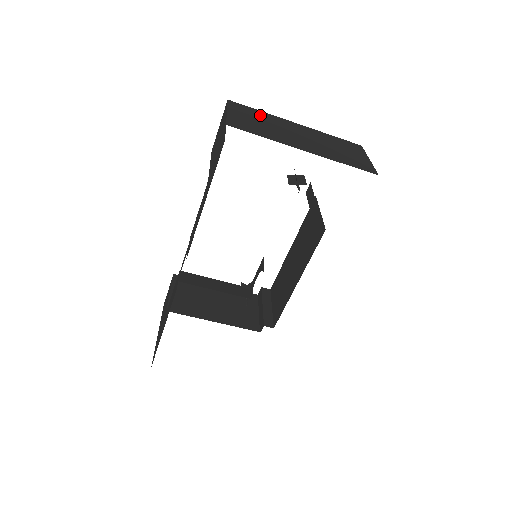
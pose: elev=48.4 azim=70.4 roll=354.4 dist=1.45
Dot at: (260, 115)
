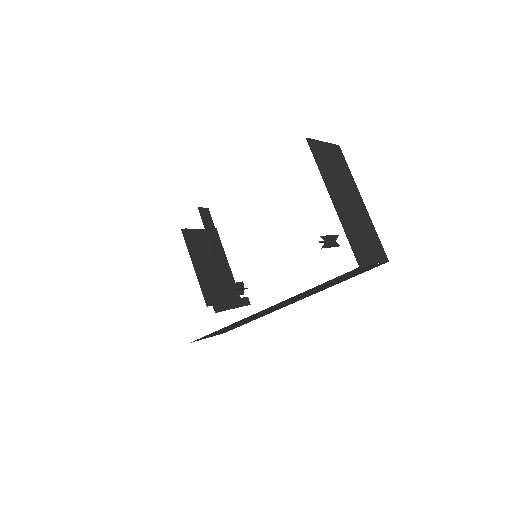
Dot at: (344, 169)
